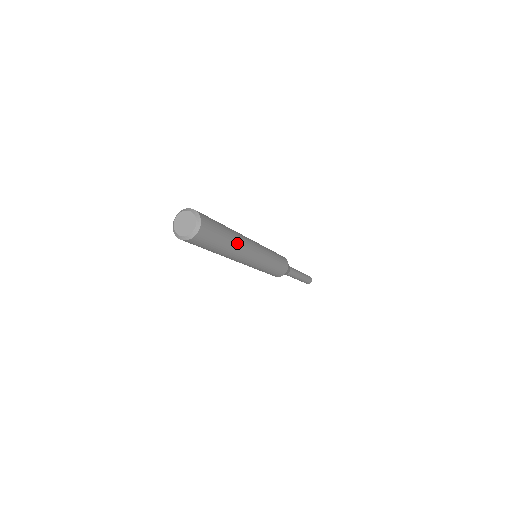
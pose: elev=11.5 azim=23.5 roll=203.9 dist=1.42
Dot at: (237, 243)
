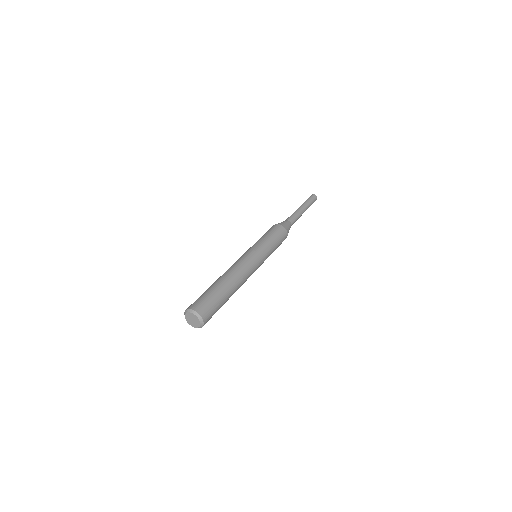
Dot at: occluded
